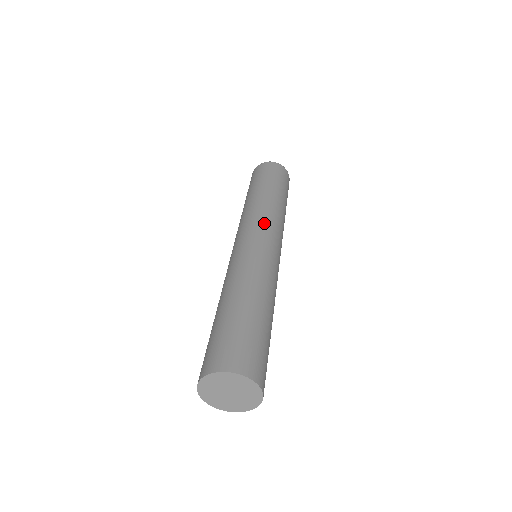
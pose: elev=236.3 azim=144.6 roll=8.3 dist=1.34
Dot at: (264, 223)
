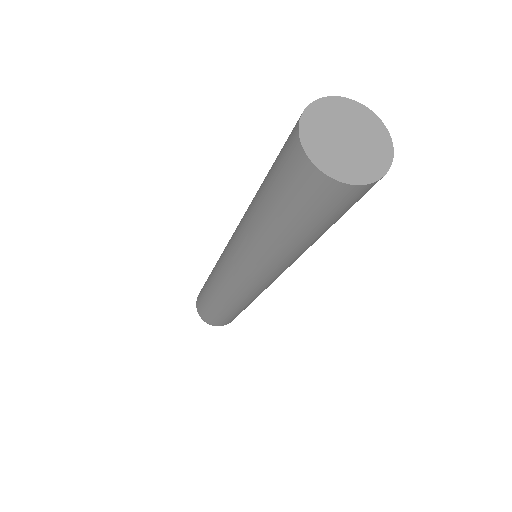
Dot at: occluded
